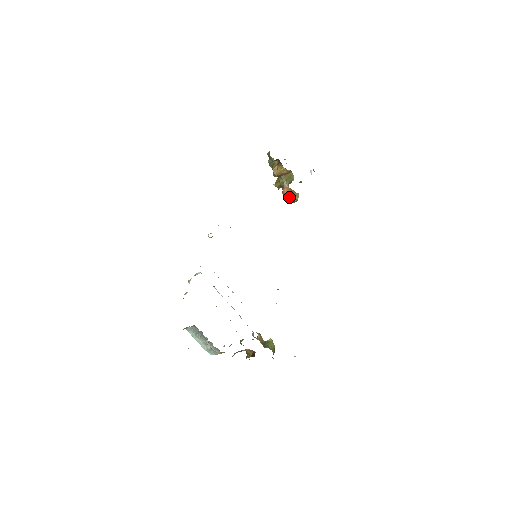
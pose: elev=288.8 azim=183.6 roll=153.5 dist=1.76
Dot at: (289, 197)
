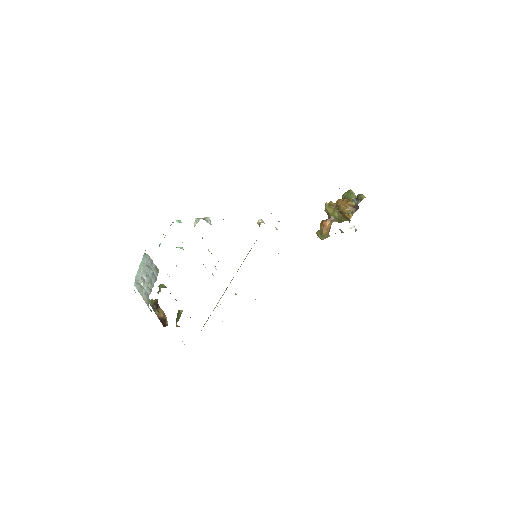
Dot at: (323, 231)
